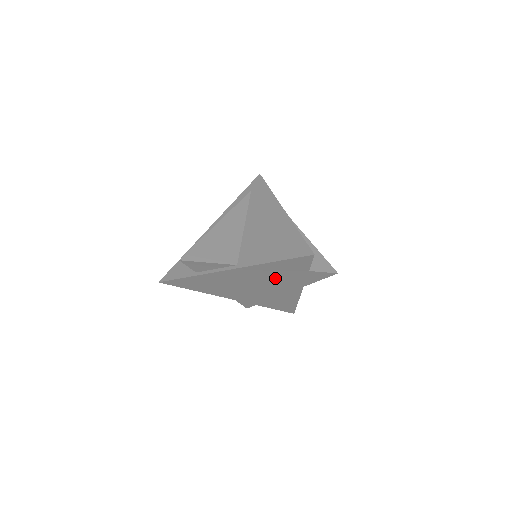
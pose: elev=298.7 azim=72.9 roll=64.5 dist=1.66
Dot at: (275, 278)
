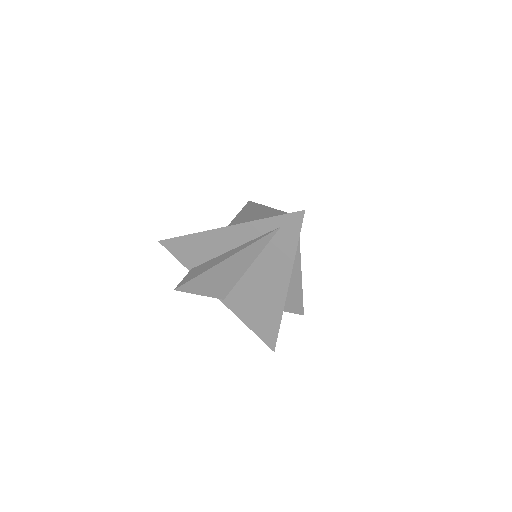
Dot at: occluded
